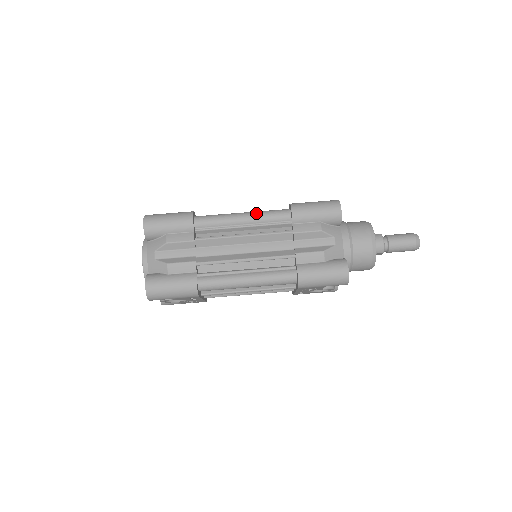
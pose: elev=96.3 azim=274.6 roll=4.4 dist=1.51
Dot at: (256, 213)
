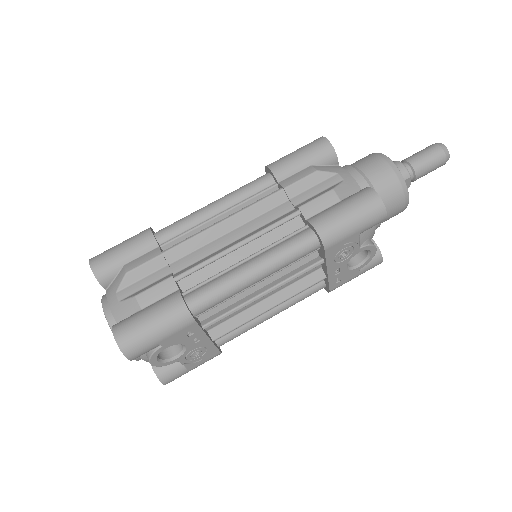
Dot at: (228, 194)
